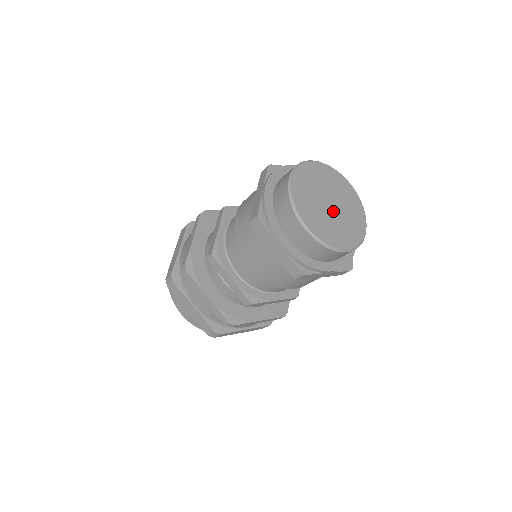
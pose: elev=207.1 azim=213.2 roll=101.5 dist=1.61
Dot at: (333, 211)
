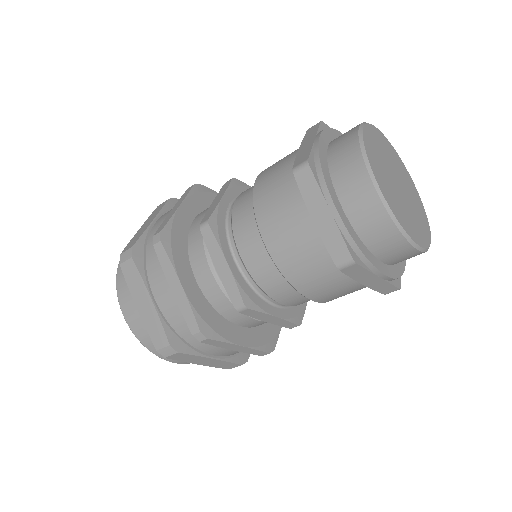
Dot at: (401, 194)
